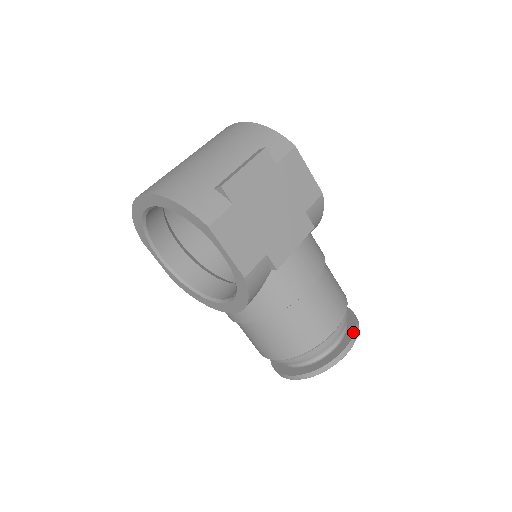
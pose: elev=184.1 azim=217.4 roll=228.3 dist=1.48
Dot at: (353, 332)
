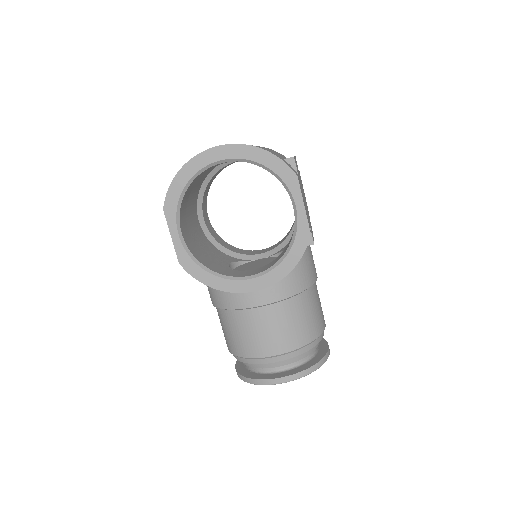
Dot at: (325, 341)
